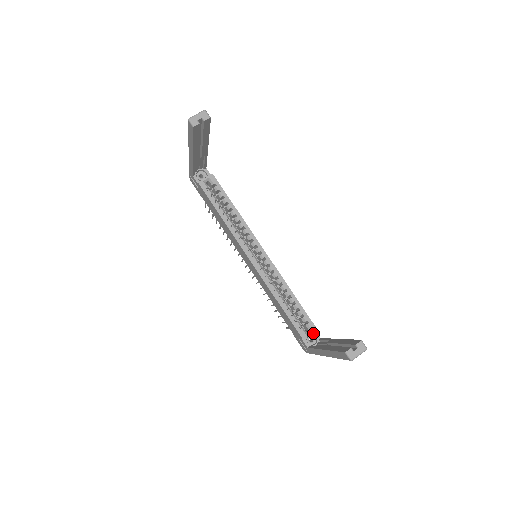
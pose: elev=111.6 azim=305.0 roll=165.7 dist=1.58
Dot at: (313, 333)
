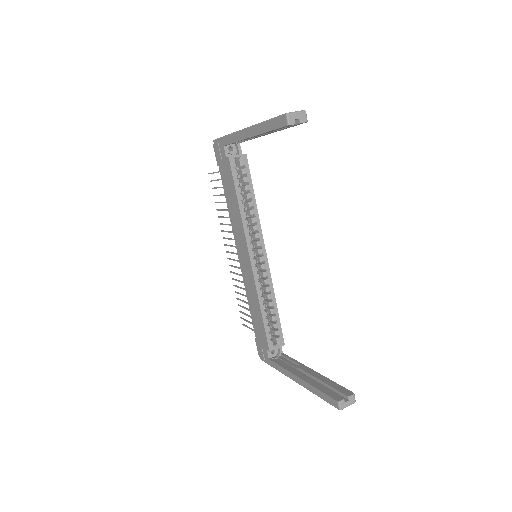
Dot at: occluded
